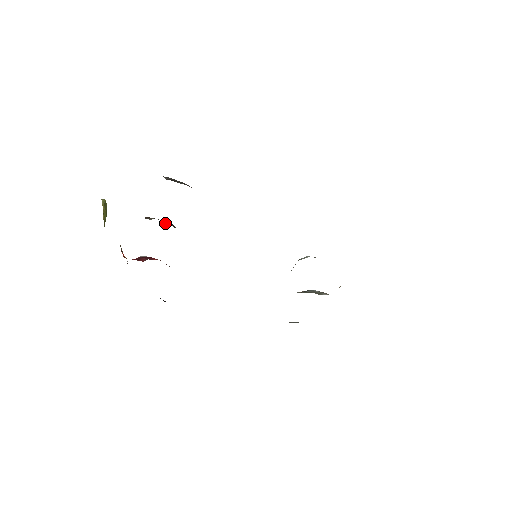
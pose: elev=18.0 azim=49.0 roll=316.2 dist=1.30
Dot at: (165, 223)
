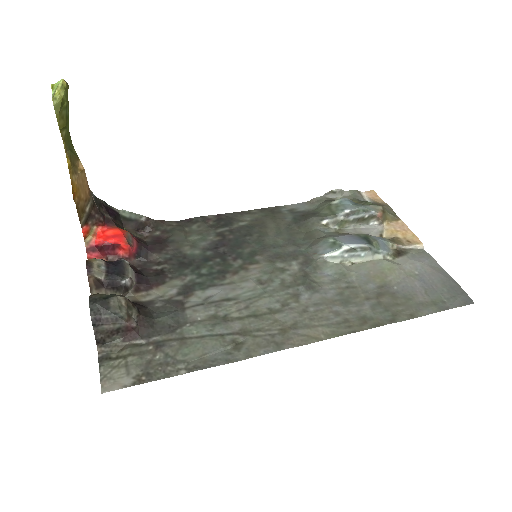
Dot at: (113, 293)
